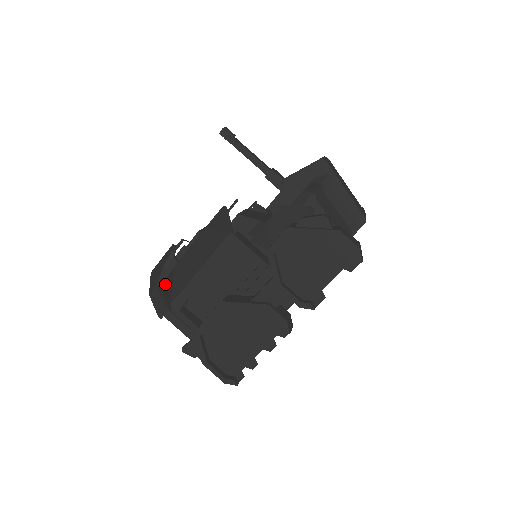
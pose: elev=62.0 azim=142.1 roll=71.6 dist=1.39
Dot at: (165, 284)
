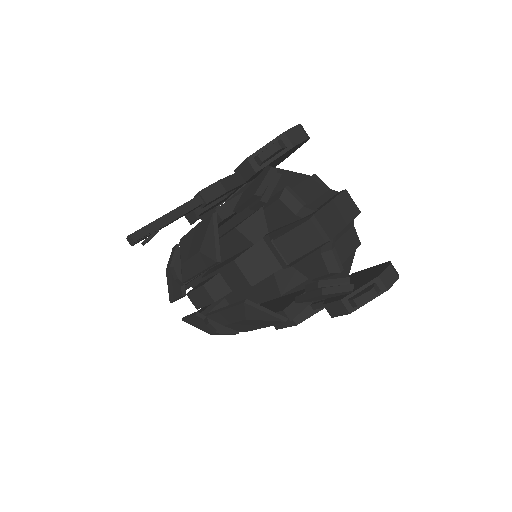
Dot at: (208, 319)
